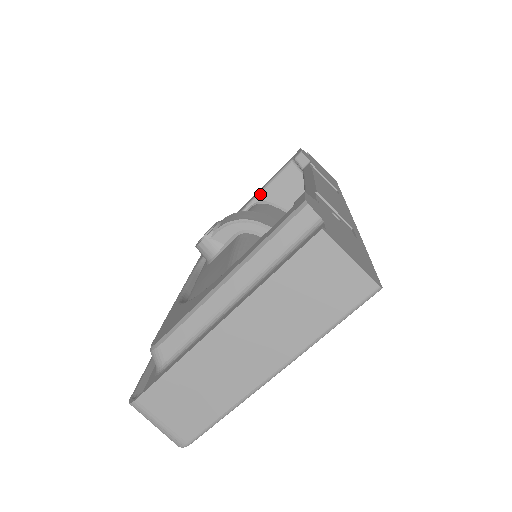
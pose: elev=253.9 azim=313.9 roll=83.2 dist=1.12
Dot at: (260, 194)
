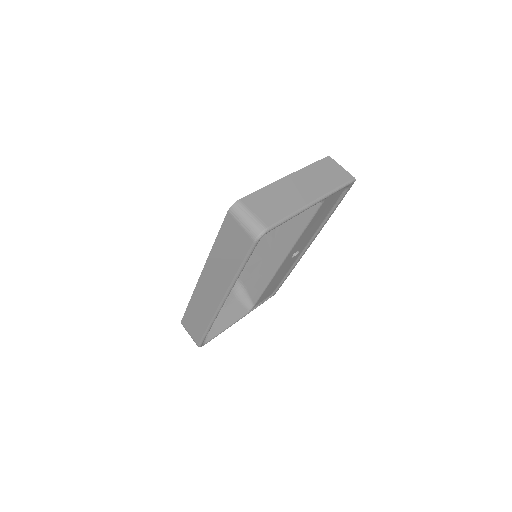
Dot at: occluded
